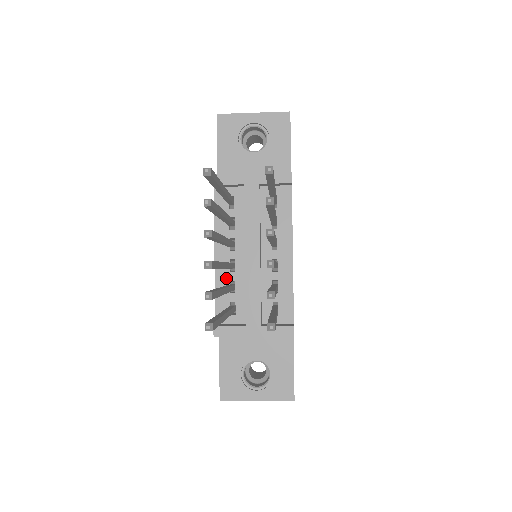
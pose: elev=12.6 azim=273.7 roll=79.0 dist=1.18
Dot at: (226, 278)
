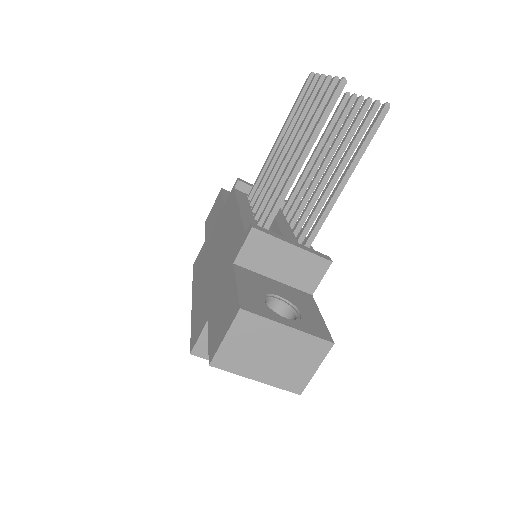
Dot at: (252, 220)
